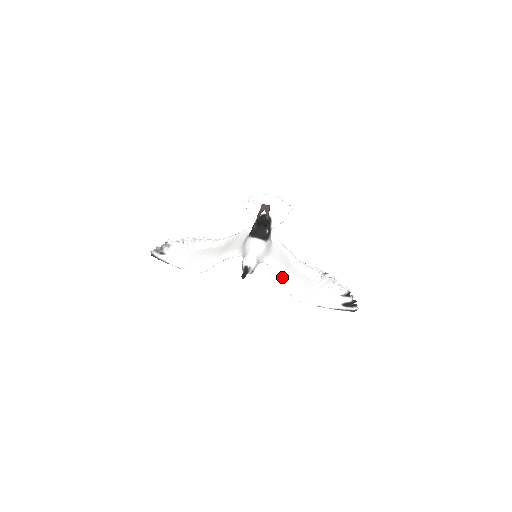
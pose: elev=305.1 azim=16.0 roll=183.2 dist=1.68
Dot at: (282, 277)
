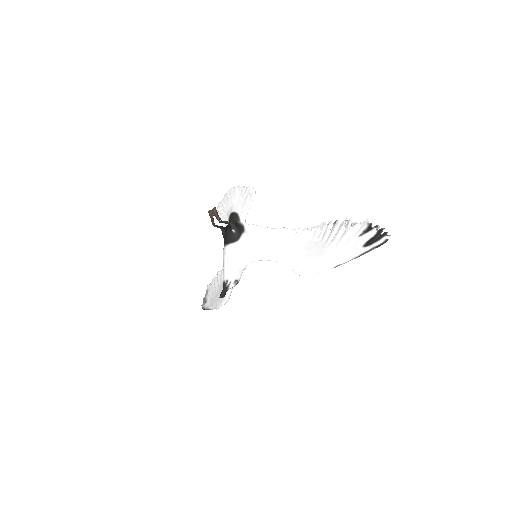
Dot at: (281, 262)
